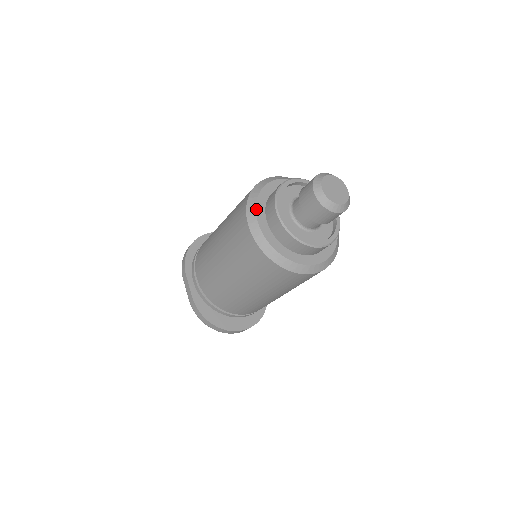
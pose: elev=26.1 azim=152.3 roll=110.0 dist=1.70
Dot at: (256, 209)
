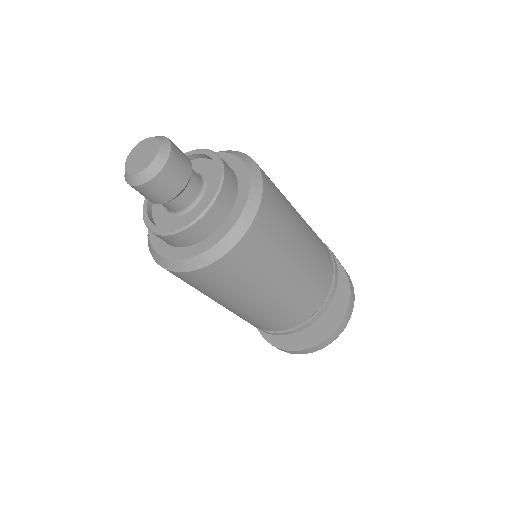
Dot at: occluded
